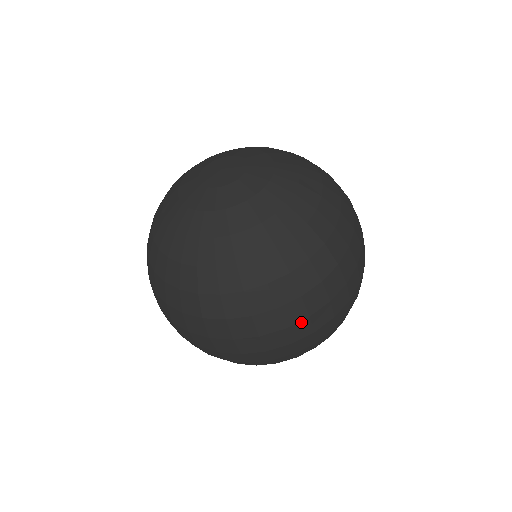
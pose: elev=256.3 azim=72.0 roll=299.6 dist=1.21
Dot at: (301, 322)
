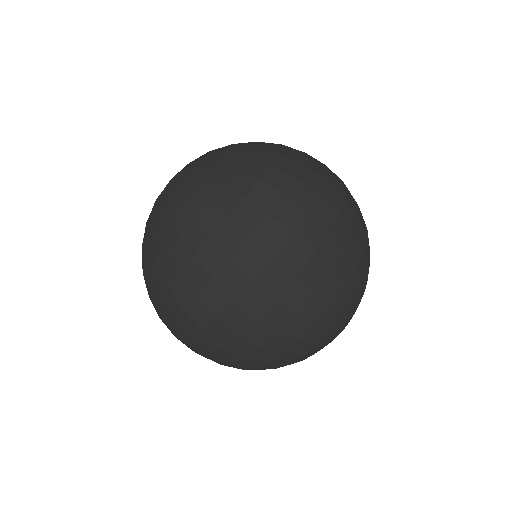
Dot at: (269, 266)
